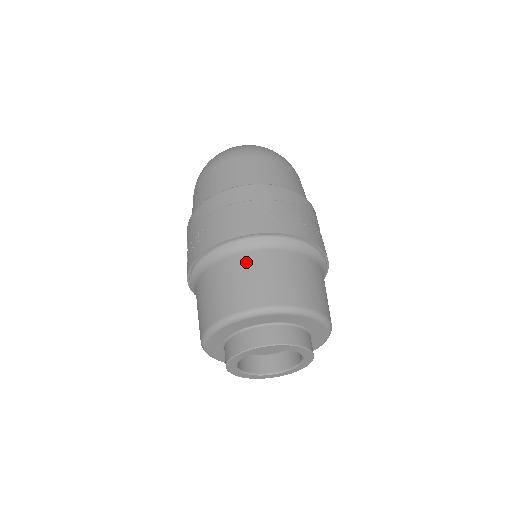
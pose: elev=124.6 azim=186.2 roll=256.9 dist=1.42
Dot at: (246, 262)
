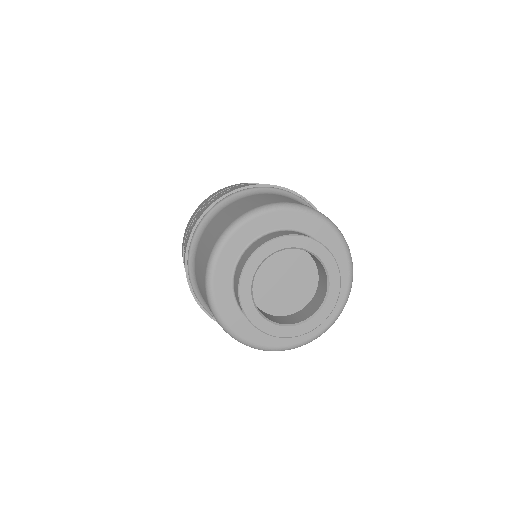
Dot at: (277, 195)
